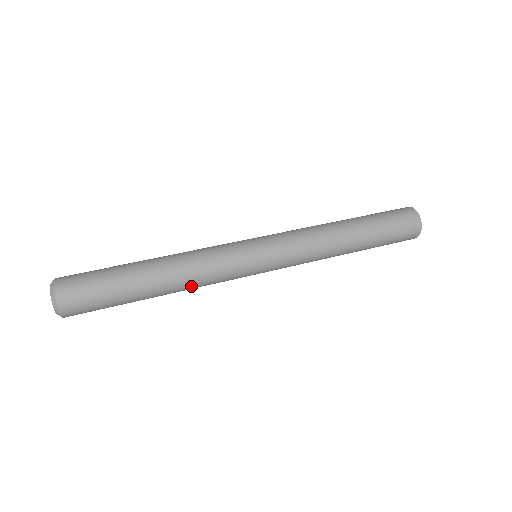
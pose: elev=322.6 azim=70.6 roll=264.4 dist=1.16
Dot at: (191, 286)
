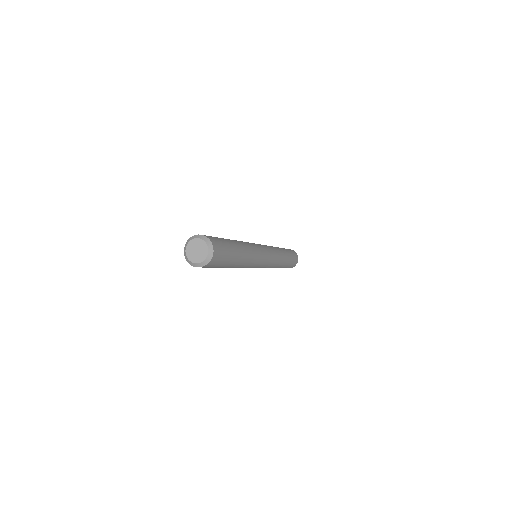
Dot at: (250, 253)
